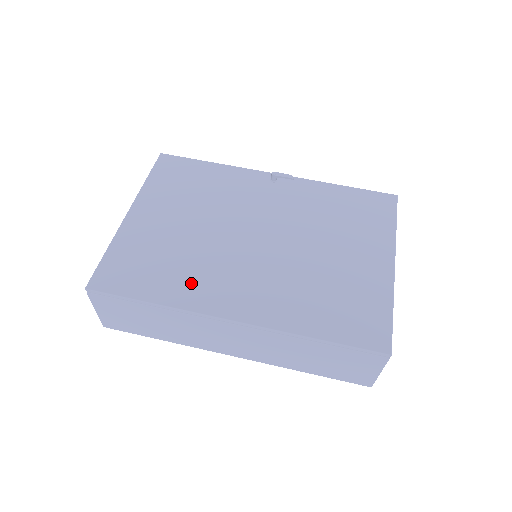
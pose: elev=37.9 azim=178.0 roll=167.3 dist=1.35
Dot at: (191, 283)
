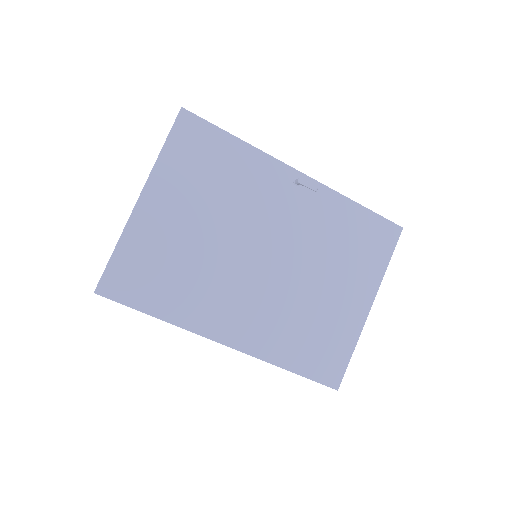
Dot at: (196, 302)
